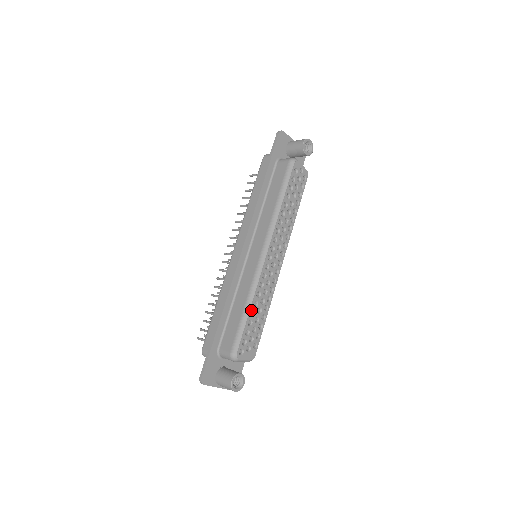
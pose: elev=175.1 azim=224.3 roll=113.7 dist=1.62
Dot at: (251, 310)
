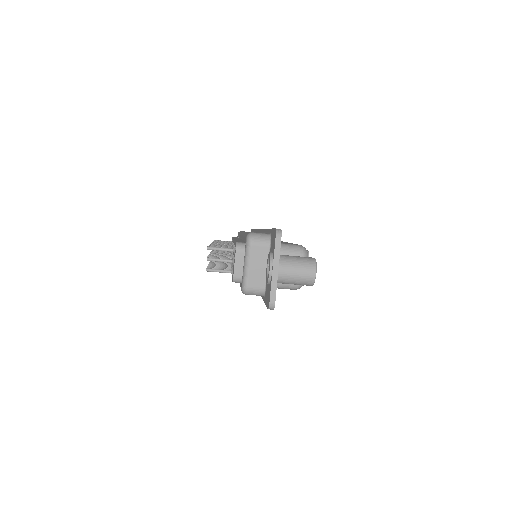
Dot at: occluded
